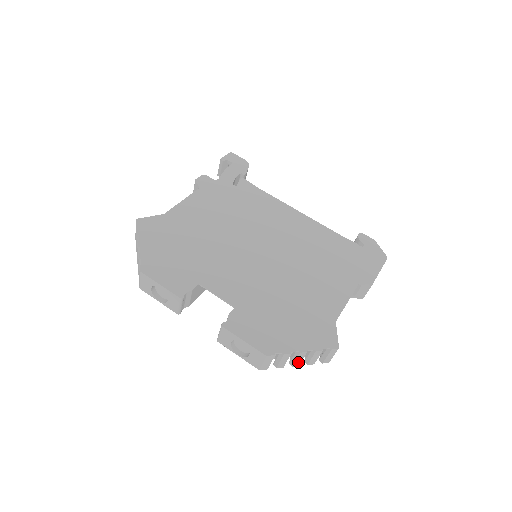
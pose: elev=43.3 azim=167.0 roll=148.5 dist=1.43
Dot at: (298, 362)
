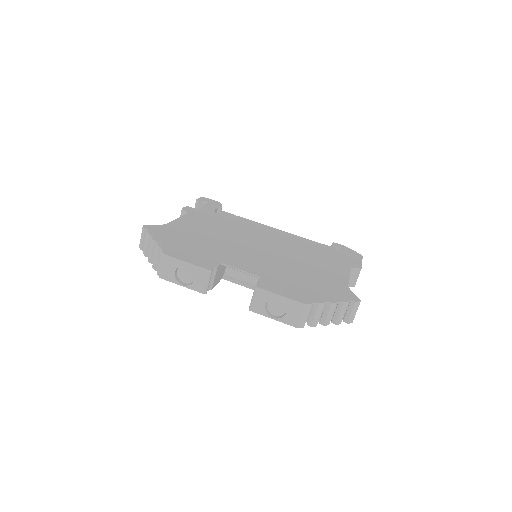
Dot at: (329, 319)
